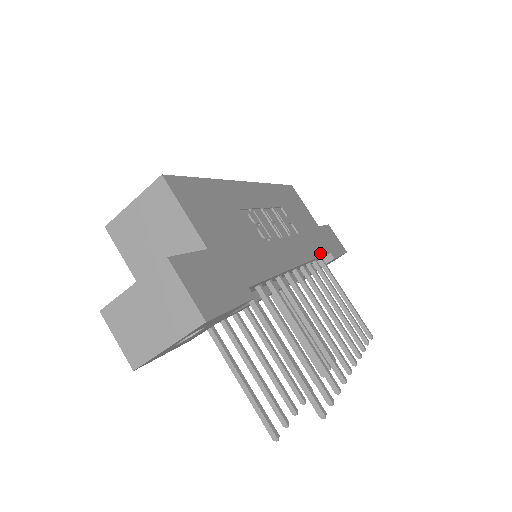
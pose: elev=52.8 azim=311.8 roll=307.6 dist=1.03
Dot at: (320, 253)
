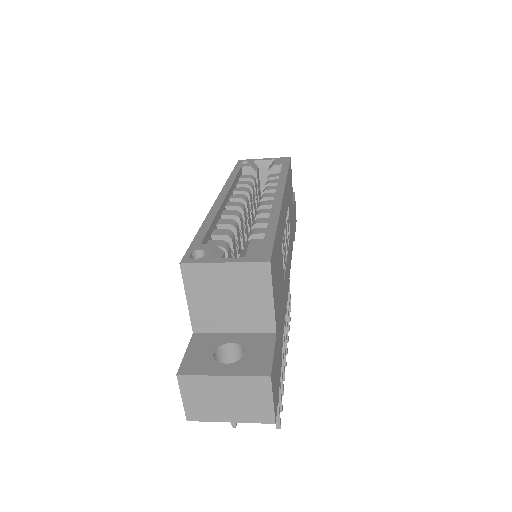
Dot at: (292, 246)
